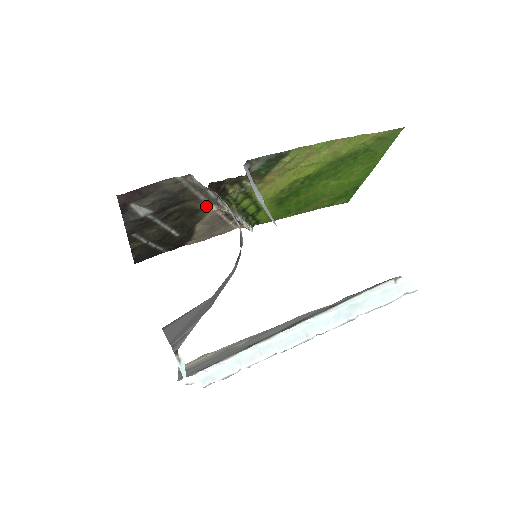
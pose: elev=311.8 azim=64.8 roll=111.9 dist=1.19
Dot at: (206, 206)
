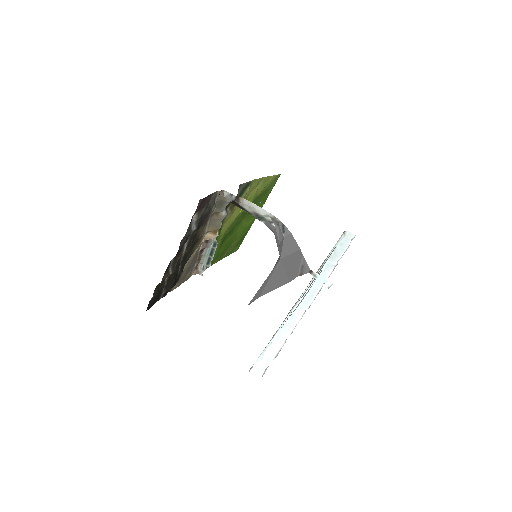
Dot at: (202, 236)
